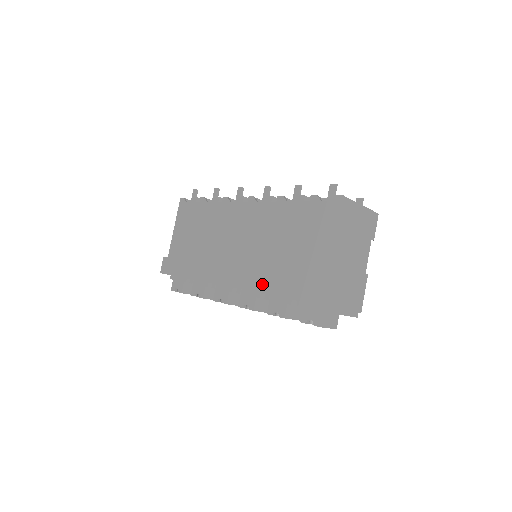
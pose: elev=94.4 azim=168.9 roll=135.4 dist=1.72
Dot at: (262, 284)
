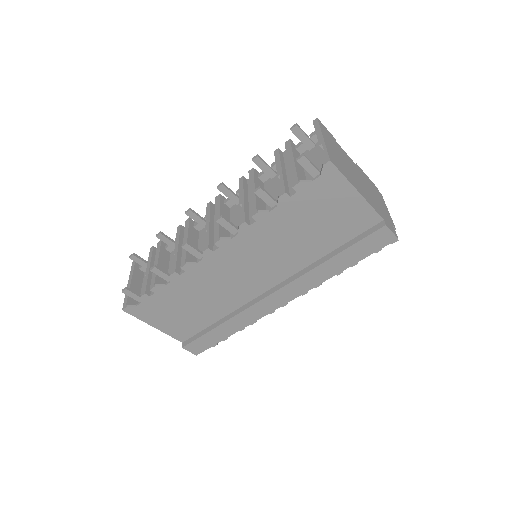
Dot at: (326, 273)
